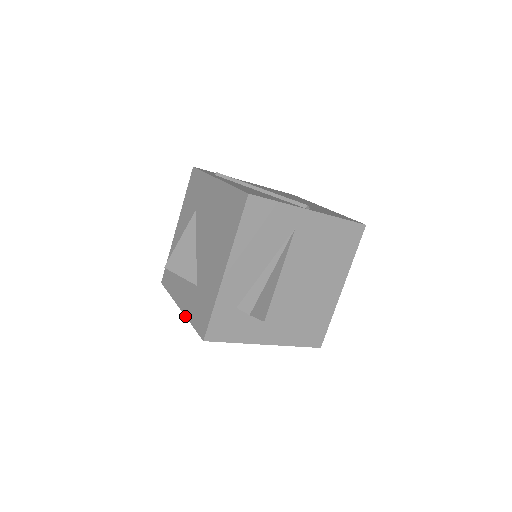
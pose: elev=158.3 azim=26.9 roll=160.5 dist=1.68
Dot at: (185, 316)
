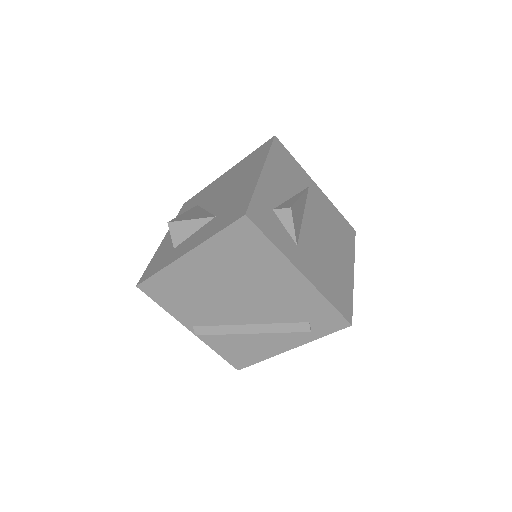
Dot at: (200, 244)
